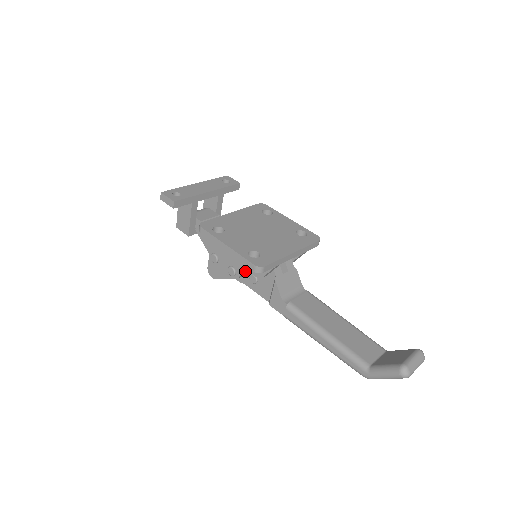
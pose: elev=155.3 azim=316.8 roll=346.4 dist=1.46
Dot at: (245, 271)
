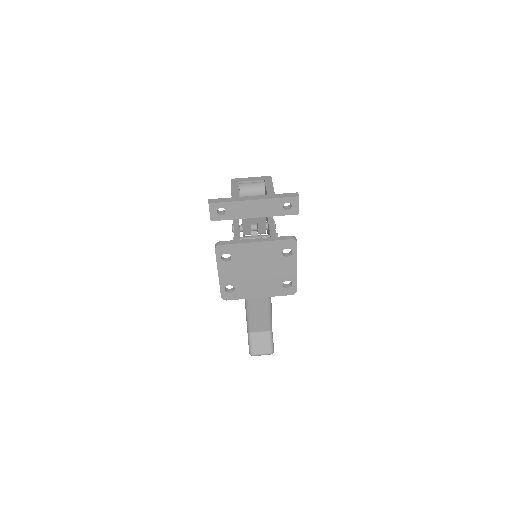
Dot at: occluded
